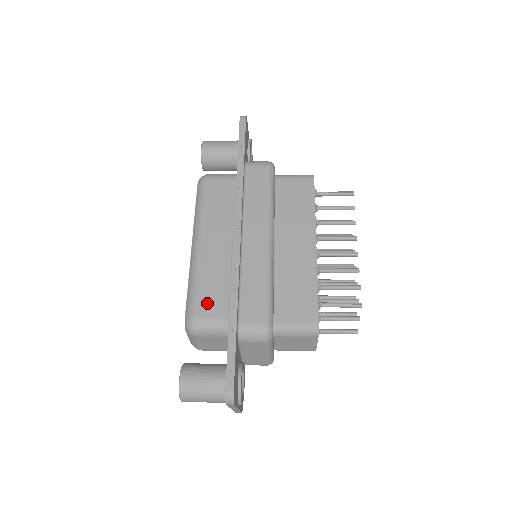
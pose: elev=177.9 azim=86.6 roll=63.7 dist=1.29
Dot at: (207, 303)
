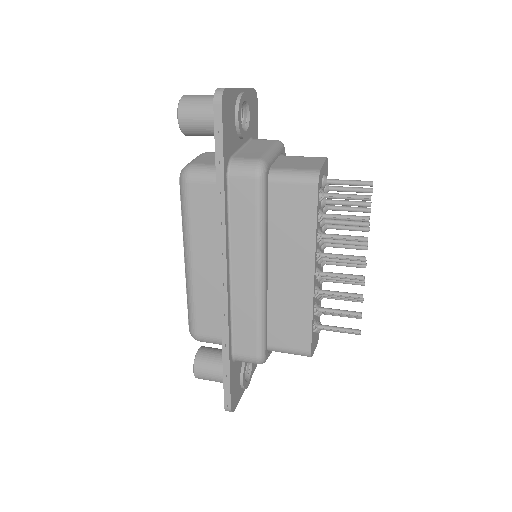
Dot at: (205, 323)
